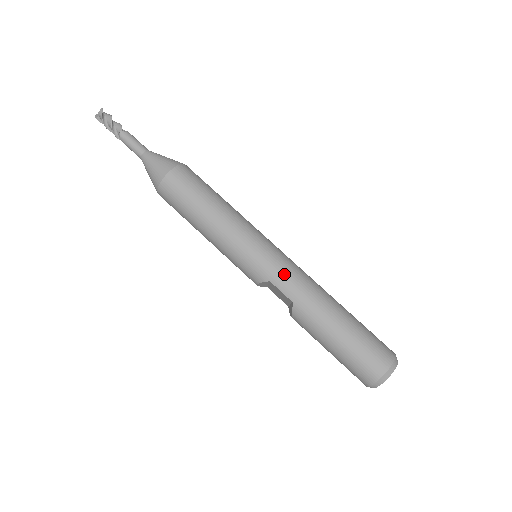
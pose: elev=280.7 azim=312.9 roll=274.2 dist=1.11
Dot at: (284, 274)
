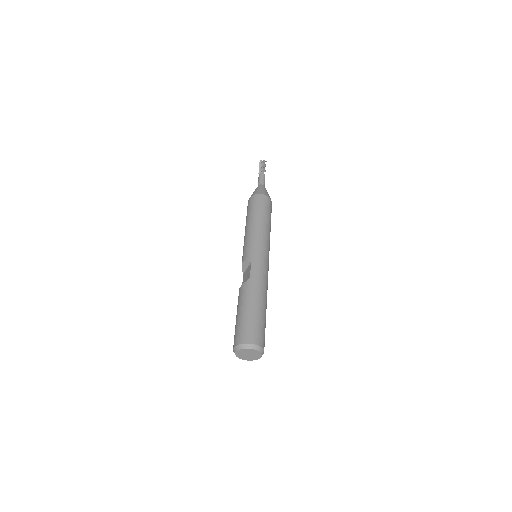
Dot at: (261, 266)
